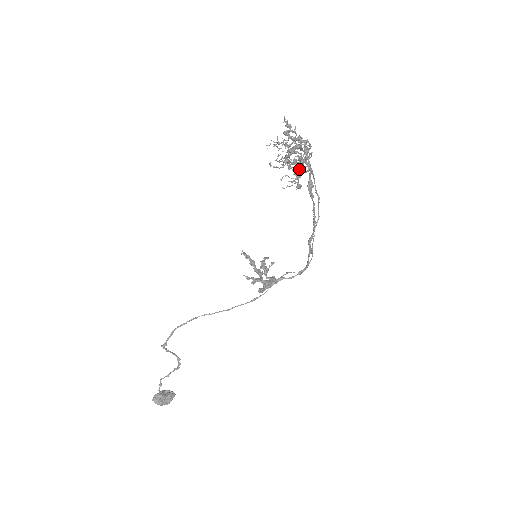
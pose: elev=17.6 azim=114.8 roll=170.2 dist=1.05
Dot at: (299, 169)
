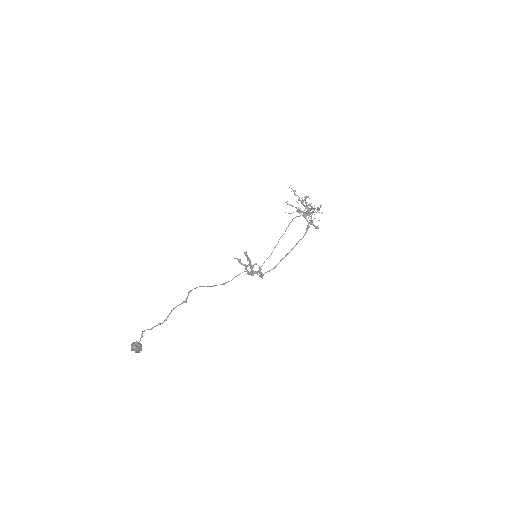
Dot at: occluded
